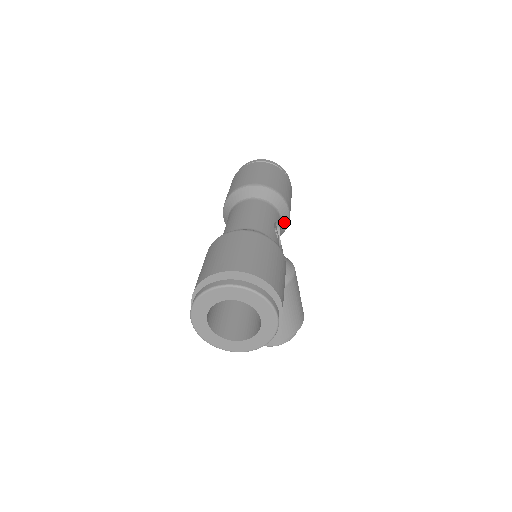
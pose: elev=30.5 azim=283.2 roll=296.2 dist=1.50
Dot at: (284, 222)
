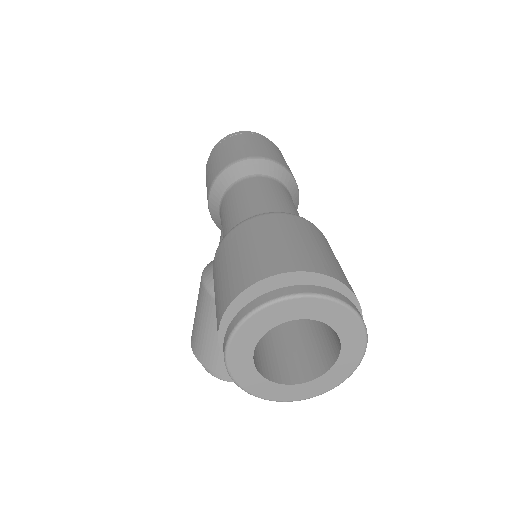
Dot at: occluded
